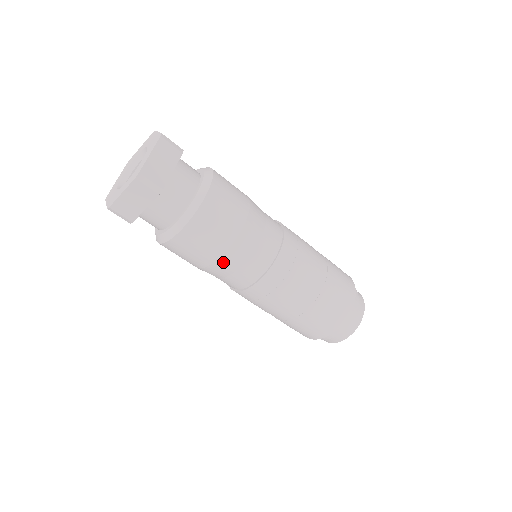
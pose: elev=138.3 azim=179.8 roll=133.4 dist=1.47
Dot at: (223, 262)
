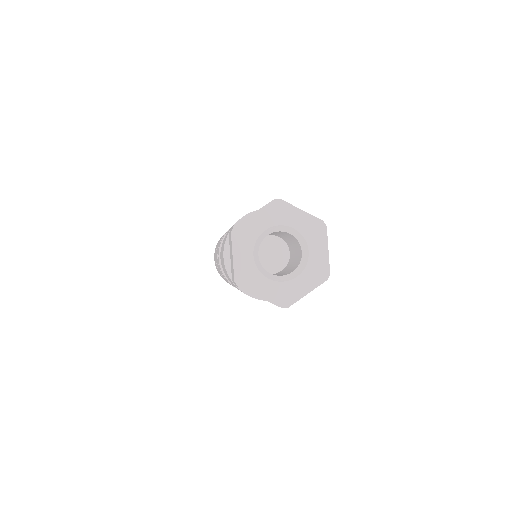
Dot at: occluded
